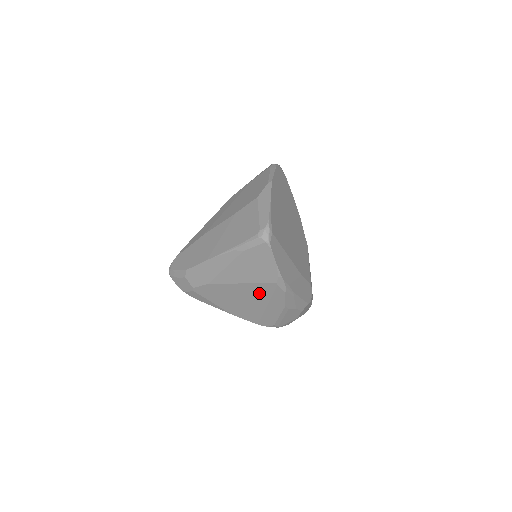
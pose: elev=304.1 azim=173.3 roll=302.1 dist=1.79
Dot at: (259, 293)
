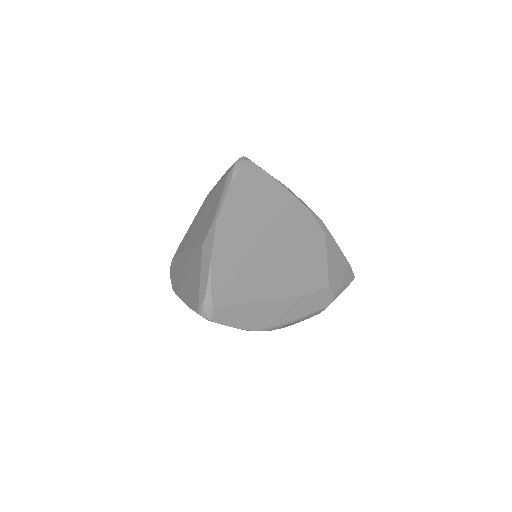
Dot at: occluded
